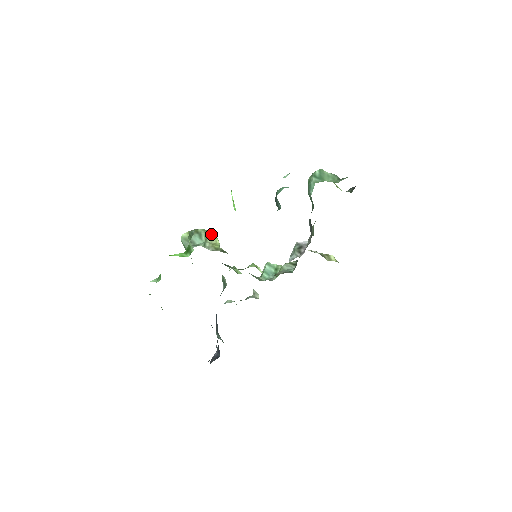
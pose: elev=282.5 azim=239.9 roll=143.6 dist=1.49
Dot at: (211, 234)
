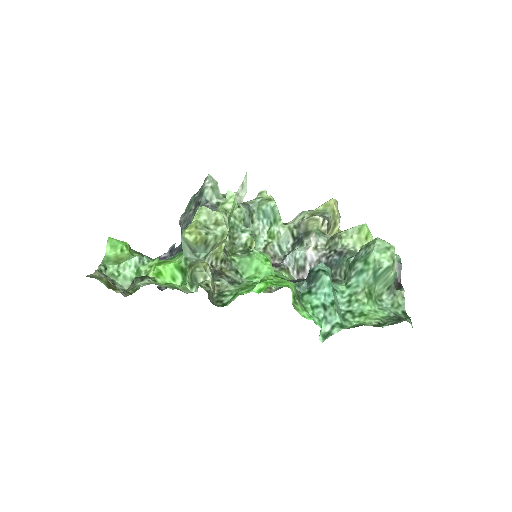
Dot at: (221, 241)
